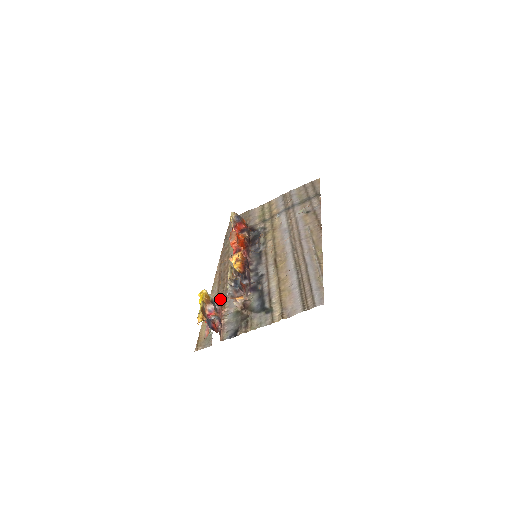
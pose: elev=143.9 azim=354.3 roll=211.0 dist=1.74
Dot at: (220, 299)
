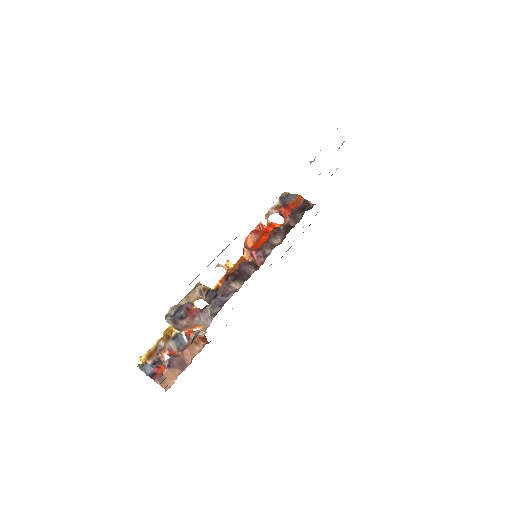
Dot at: occluded
